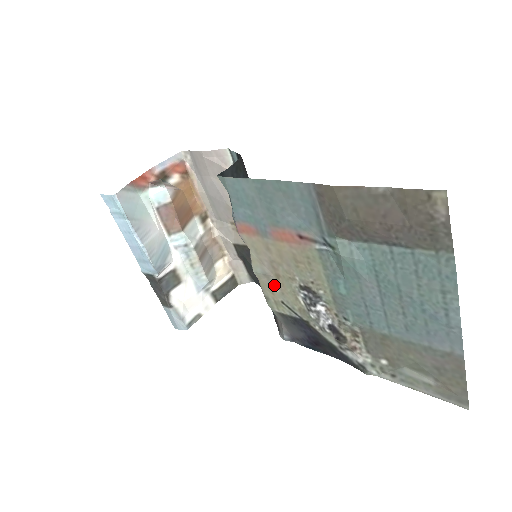
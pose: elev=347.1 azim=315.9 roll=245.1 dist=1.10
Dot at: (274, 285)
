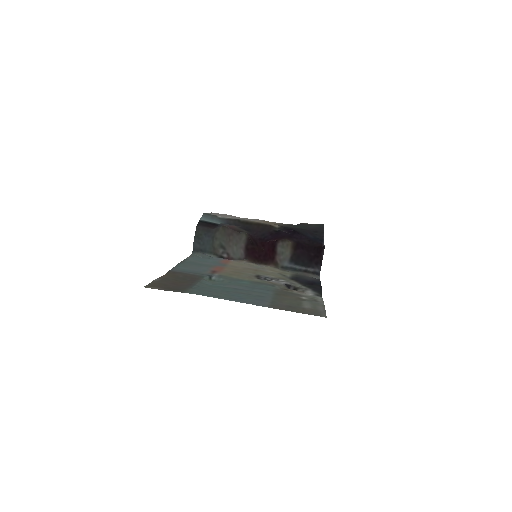
Dot at: (266, 271)
